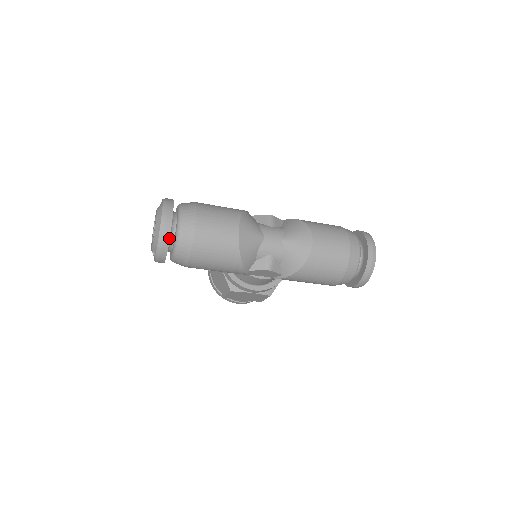
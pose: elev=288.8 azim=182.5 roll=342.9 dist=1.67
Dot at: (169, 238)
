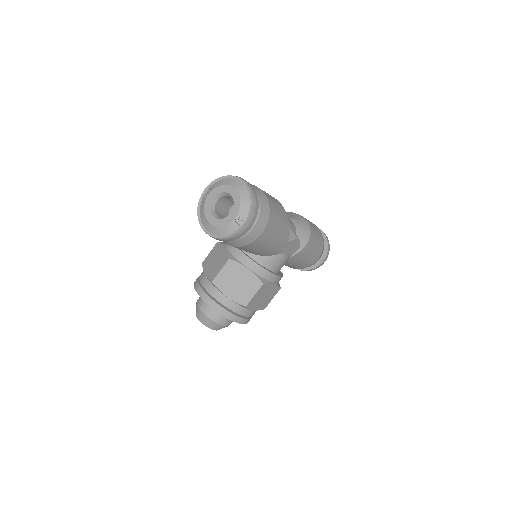
Dot at: (257, 196)
